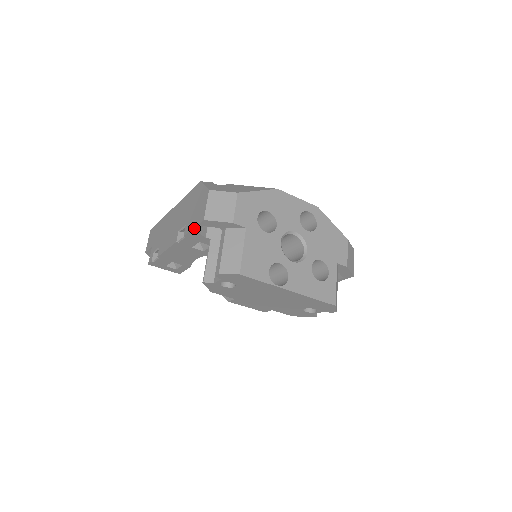
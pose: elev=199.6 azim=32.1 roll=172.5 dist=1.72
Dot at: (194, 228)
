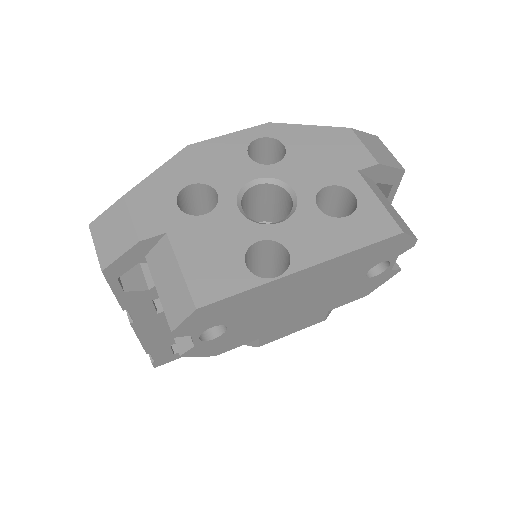
Dot at: (113, 291)
